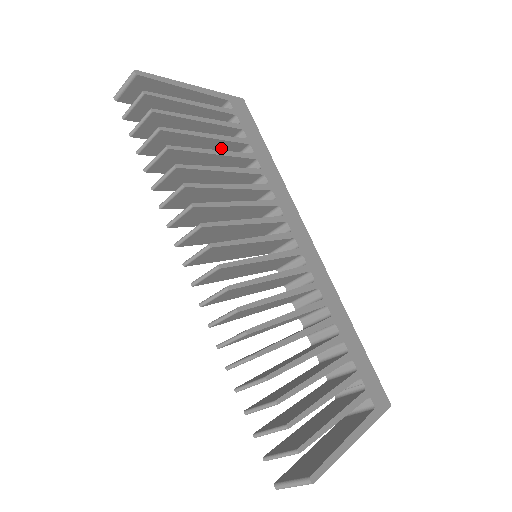
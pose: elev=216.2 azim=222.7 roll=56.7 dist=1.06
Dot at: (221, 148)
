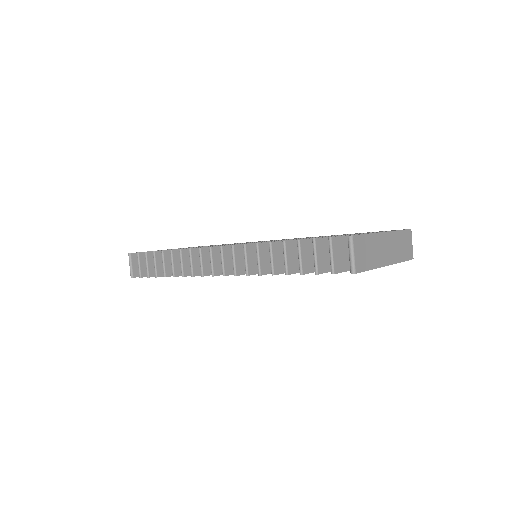
Dot at: occluded
